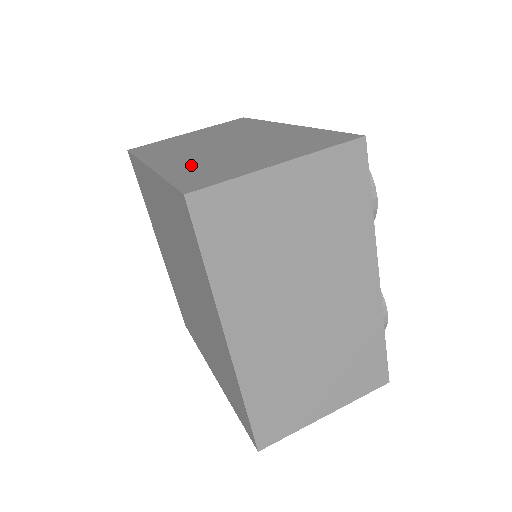
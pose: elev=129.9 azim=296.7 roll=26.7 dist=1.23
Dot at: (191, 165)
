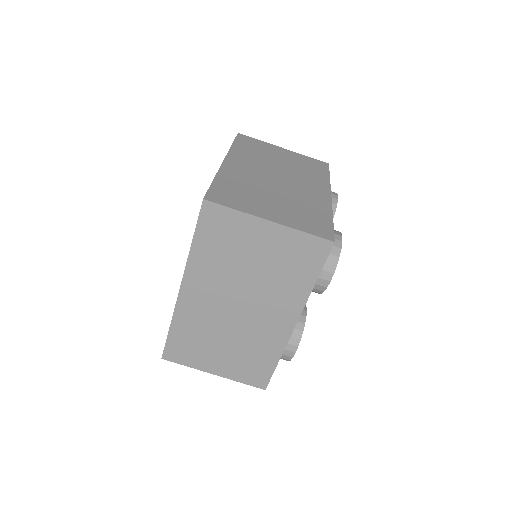
Dot at: (239, 180)
